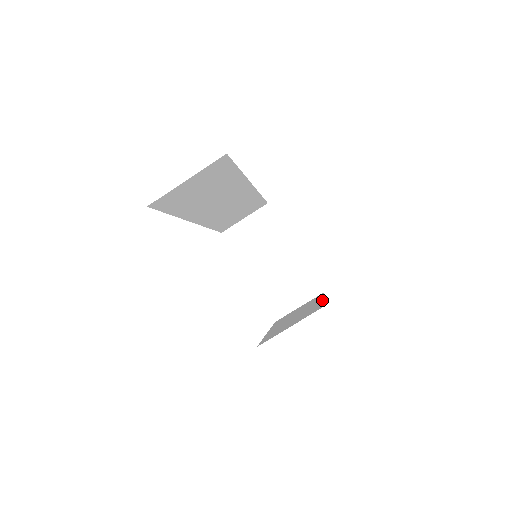
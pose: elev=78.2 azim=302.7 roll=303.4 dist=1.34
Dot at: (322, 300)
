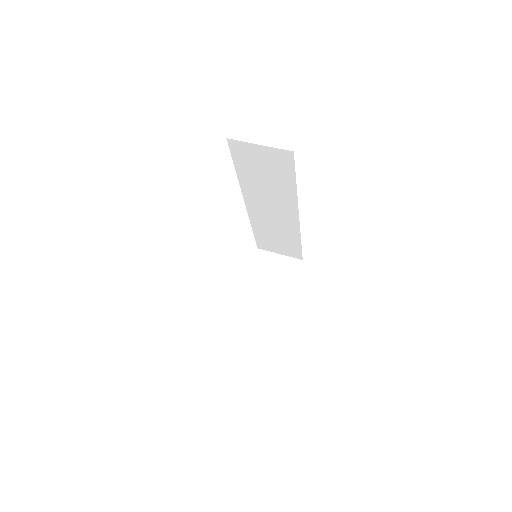
Dot at: occluded
